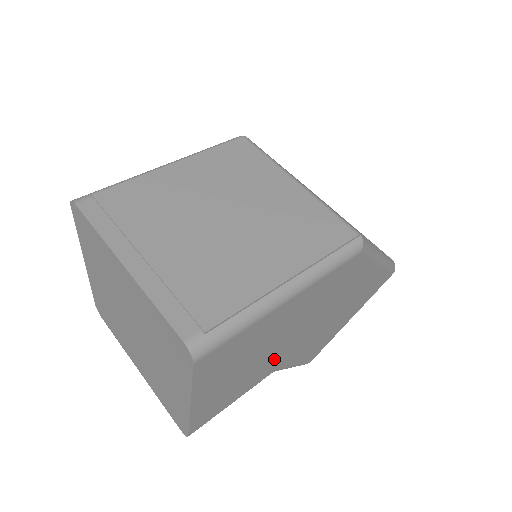
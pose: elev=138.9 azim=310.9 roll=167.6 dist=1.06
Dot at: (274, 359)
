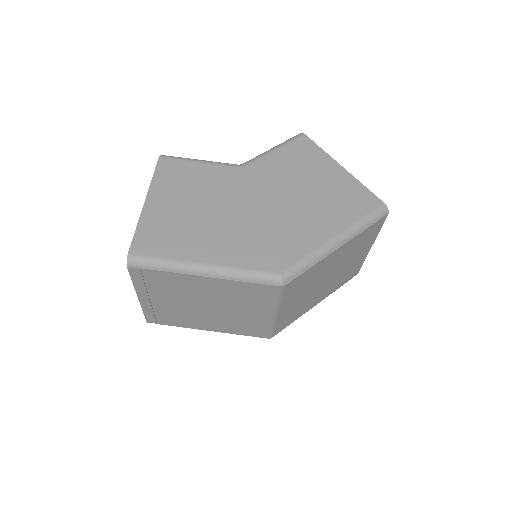
Dot at: occluded
